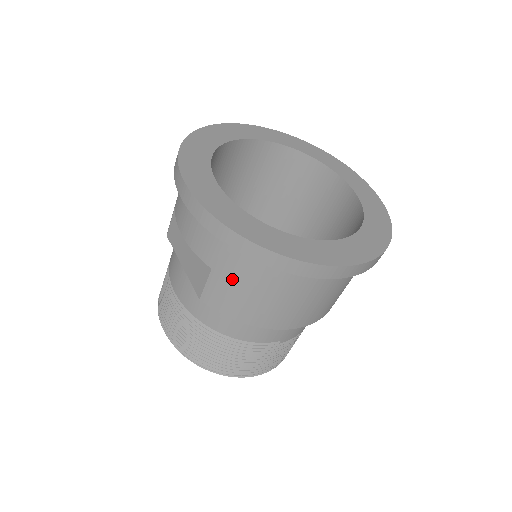
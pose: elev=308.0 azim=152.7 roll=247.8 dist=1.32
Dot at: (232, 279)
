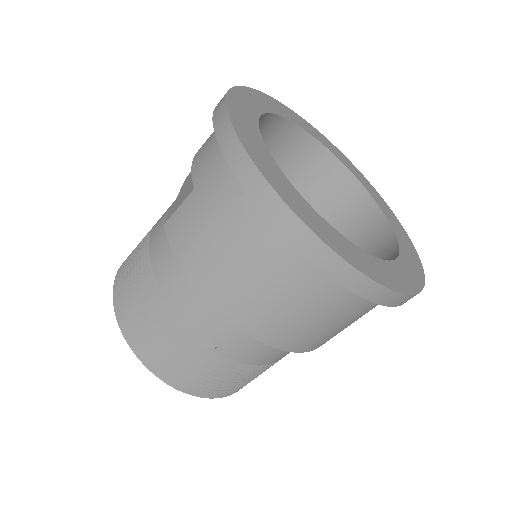
Dot at: (205, 206)
